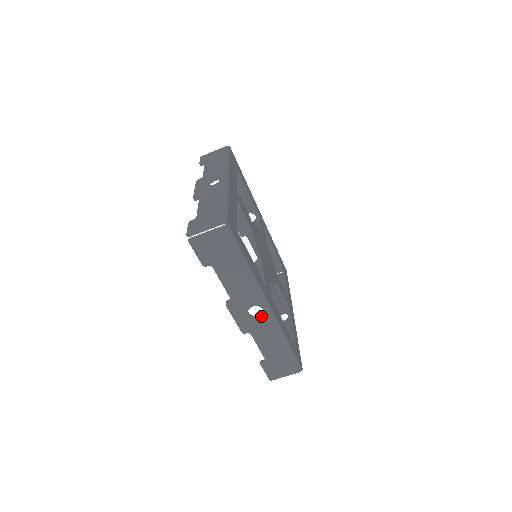
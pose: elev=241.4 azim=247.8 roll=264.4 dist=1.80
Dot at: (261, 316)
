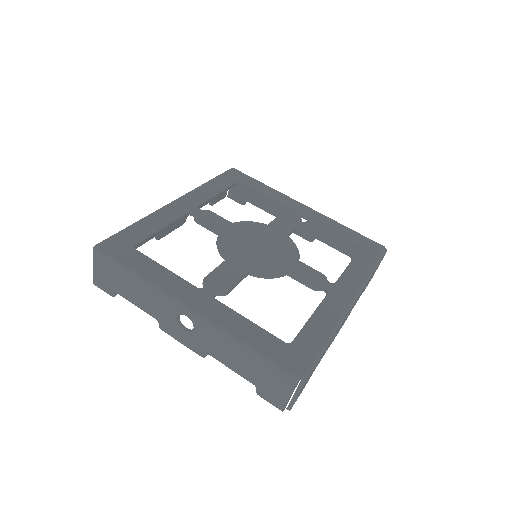
Dot at: occluded
